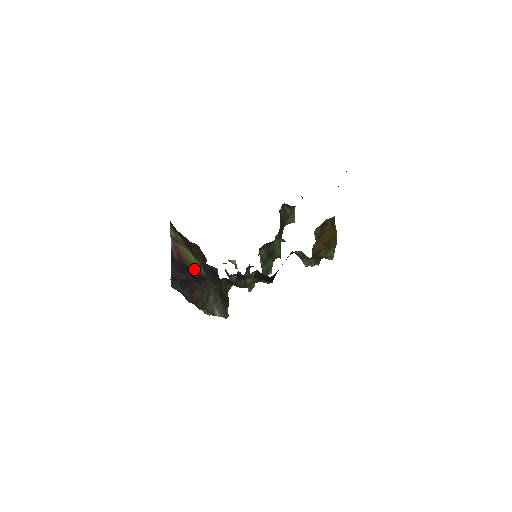
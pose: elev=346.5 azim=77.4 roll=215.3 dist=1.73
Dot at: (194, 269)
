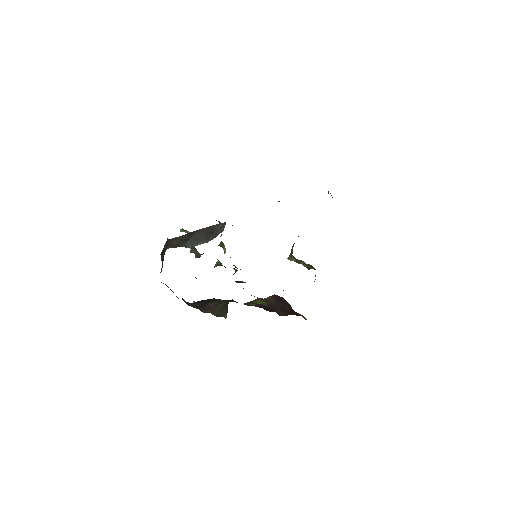
Dot at: (246, 304)
